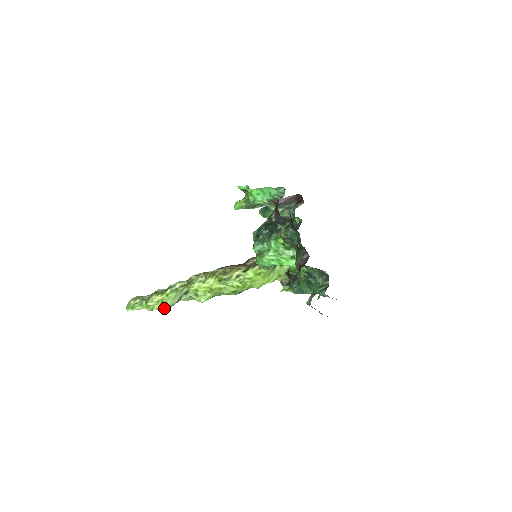
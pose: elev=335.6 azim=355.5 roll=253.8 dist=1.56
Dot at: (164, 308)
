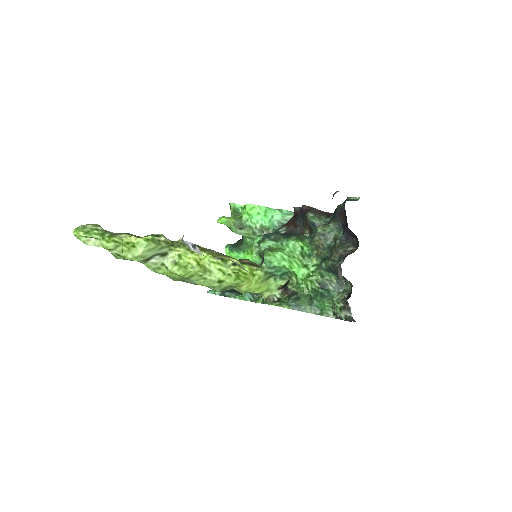
Dot at: (130, 255)
